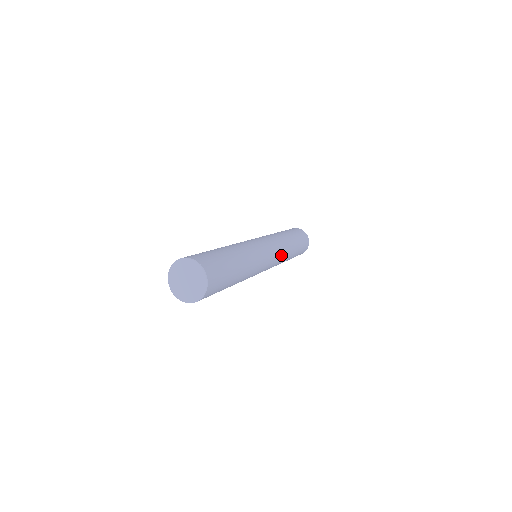
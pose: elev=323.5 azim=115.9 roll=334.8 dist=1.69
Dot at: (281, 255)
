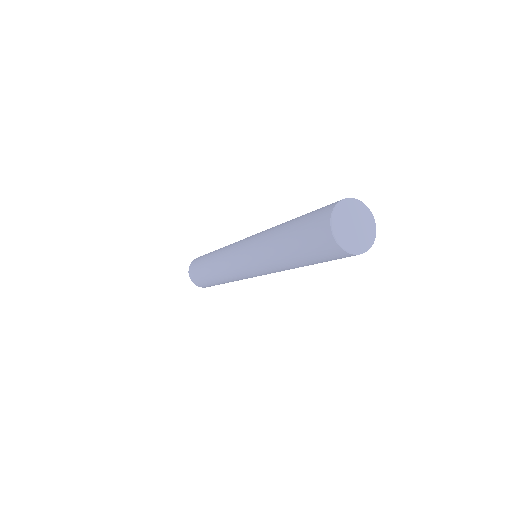
Dot at: occluded
